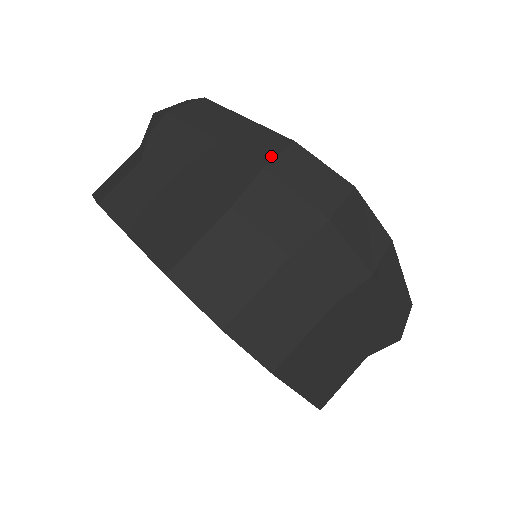
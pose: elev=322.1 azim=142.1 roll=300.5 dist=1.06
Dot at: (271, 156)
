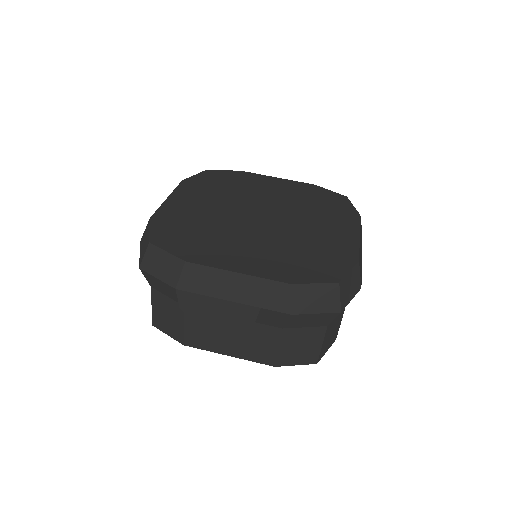
Dot at: (288, 304)
